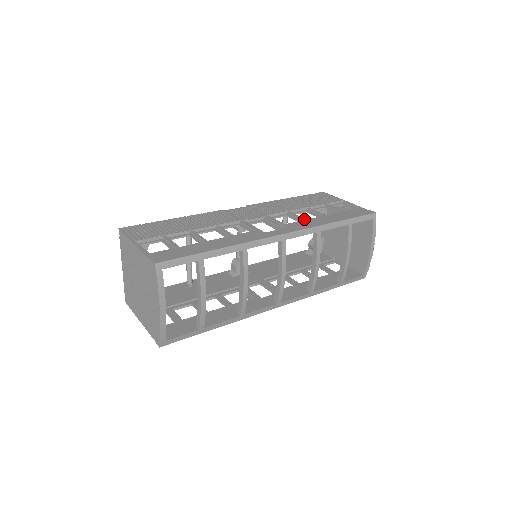
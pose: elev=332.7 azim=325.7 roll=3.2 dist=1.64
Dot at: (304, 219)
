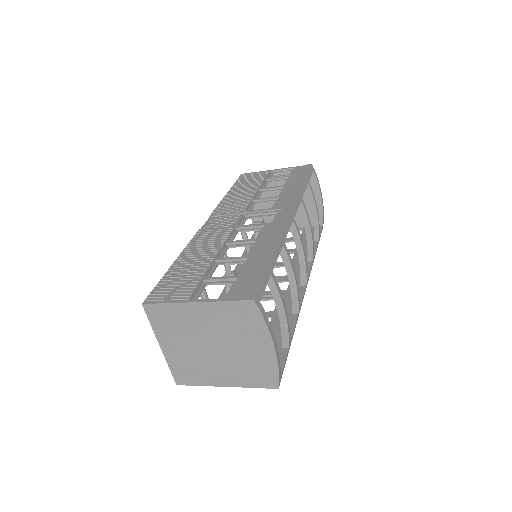
Dot at: (278, 196)
